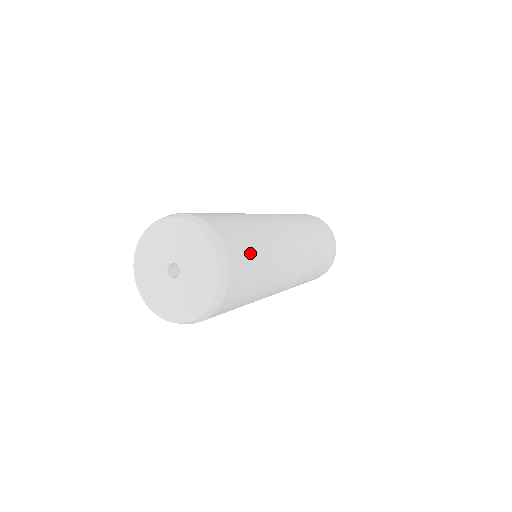
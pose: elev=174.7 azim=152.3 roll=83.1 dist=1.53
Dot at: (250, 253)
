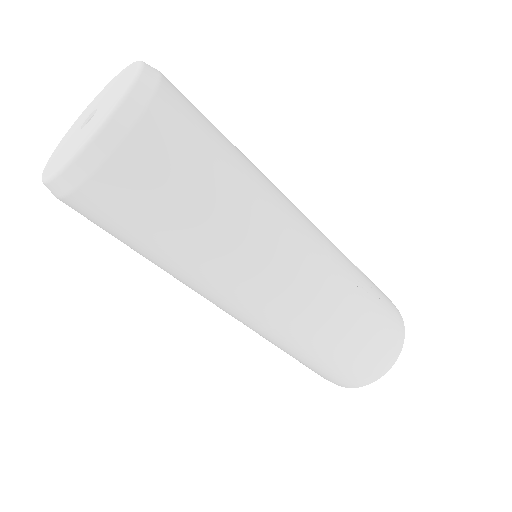
Dot at: (207, 119)
